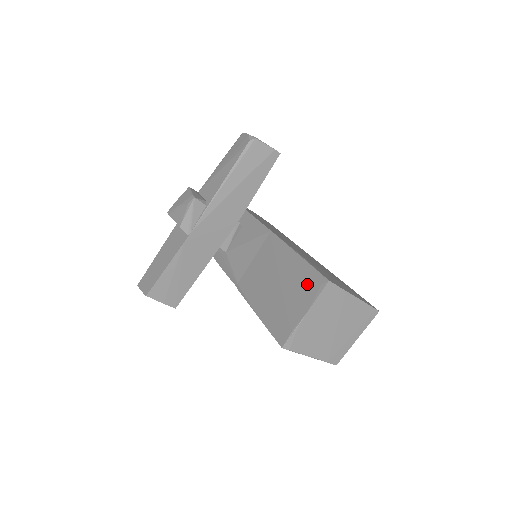
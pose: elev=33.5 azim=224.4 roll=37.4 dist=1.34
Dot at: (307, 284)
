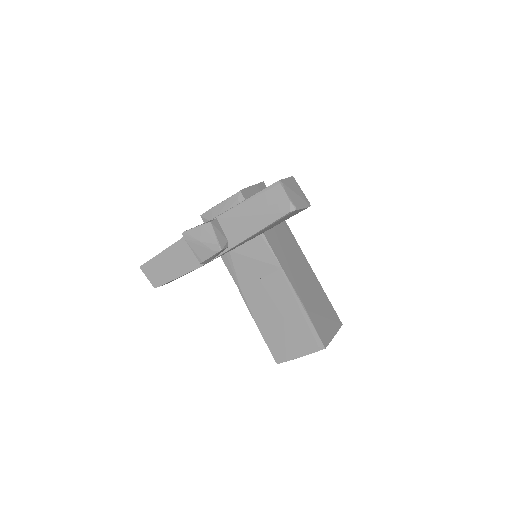
Dot at: (307, 339)
